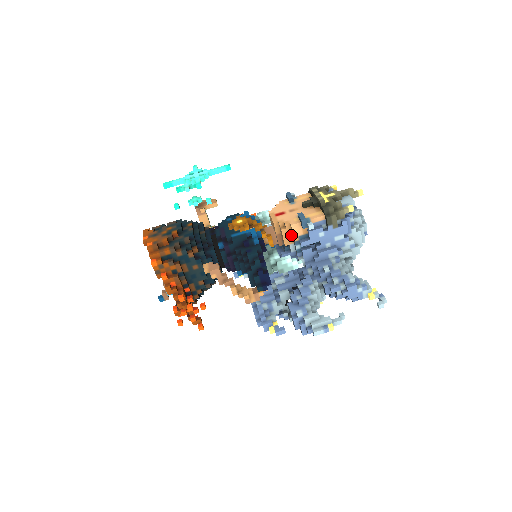
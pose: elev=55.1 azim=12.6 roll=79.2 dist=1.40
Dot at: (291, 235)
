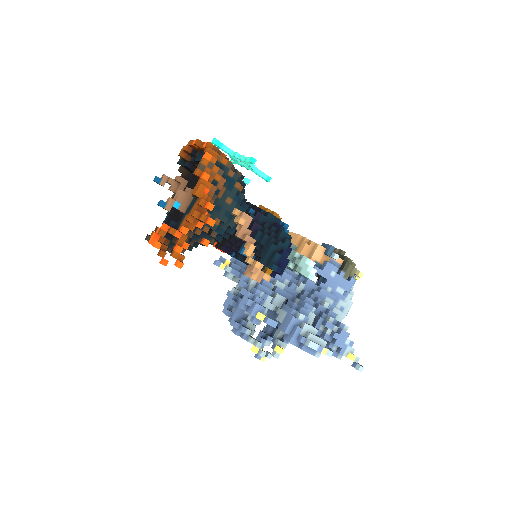
Dot at: (308, 256)
